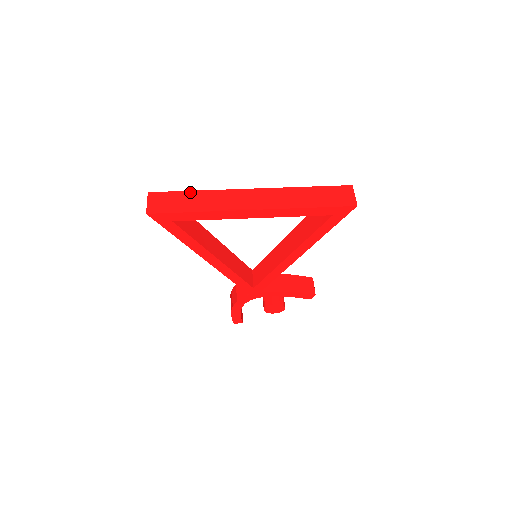
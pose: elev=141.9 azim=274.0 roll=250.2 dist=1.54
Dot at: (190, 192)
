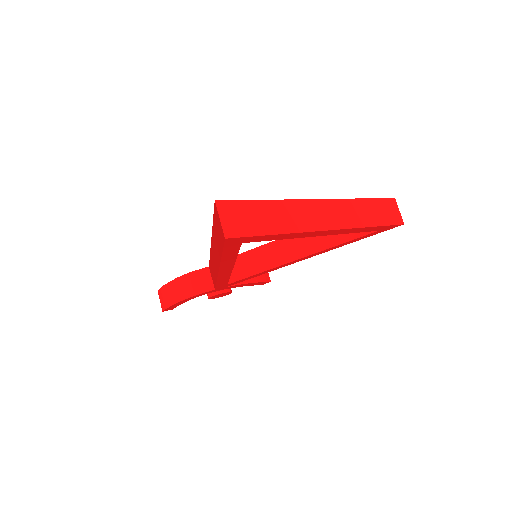
Dot at: (264, 202)
